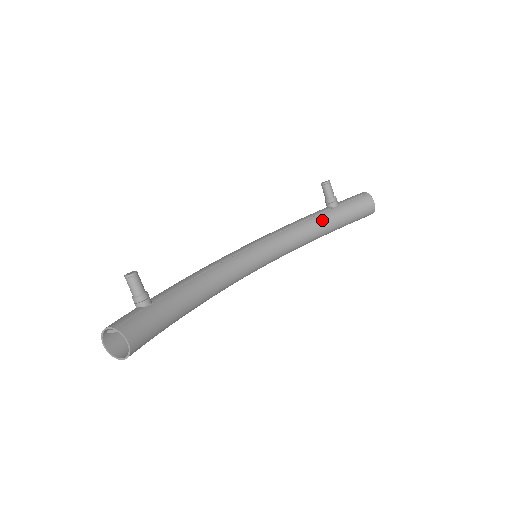
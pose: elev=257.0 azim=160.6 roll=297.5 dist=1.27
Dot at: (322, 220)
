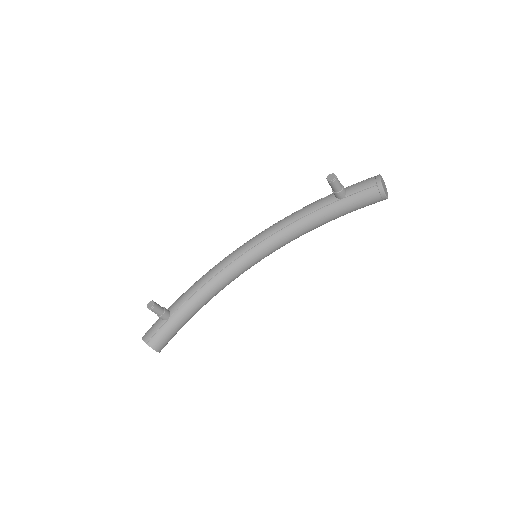
Dot at: (324, 216)
